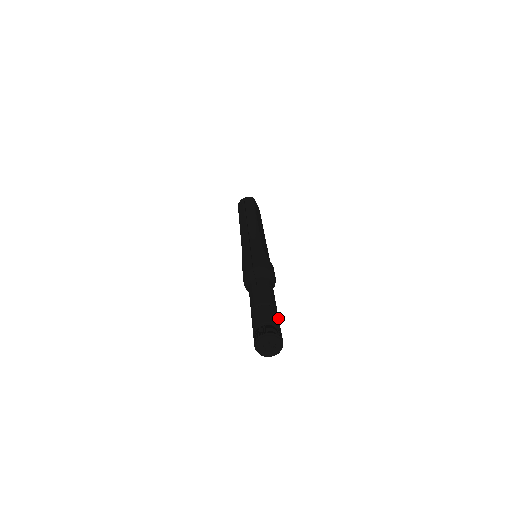
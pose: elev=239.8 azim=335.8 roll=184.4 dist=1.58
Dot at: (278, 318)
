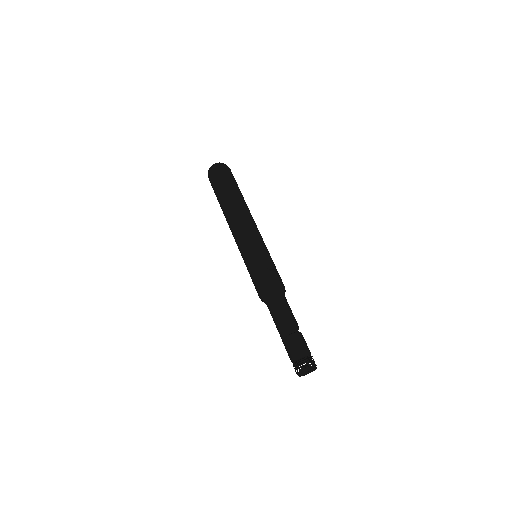
Dot at: (302, 341)
